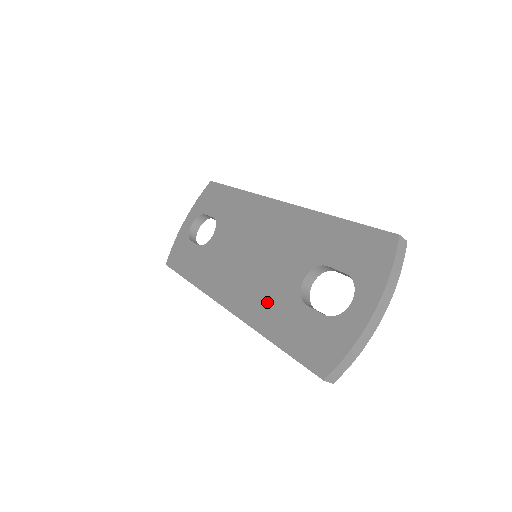
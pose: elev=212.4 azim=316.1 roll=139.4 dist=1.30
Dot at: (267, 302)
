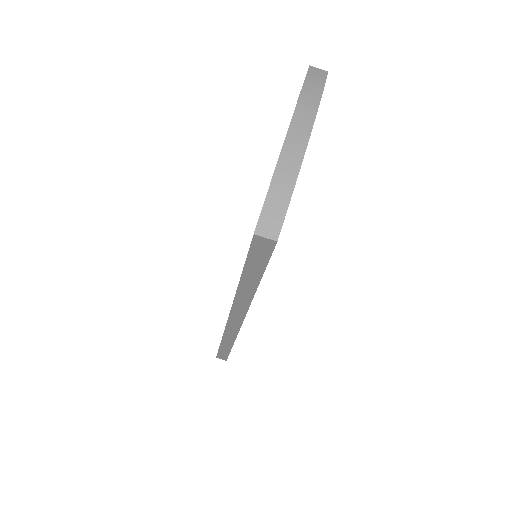
Dot at: occluded
